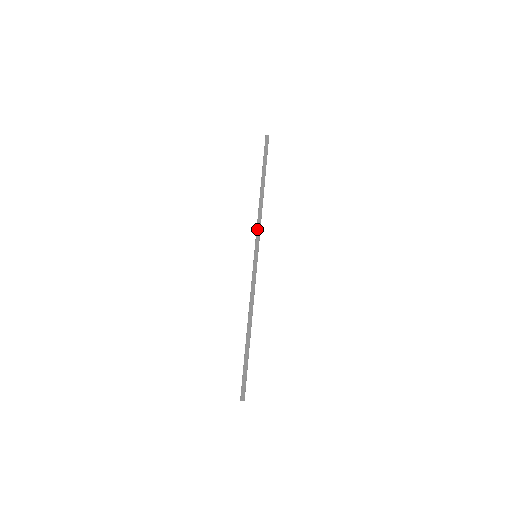
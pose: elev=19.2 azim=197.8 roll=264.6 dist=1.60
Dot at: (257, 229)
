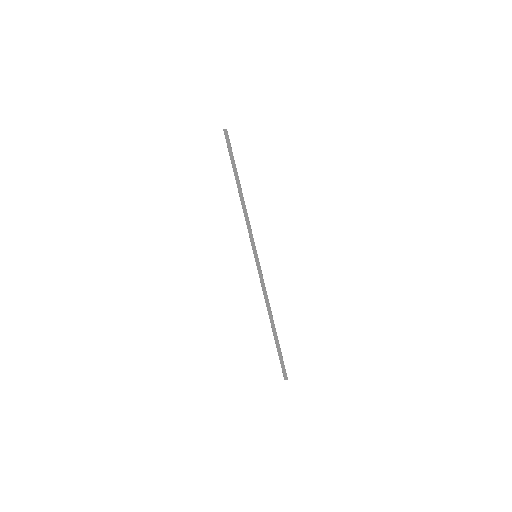
Dot at: (250, 231)
